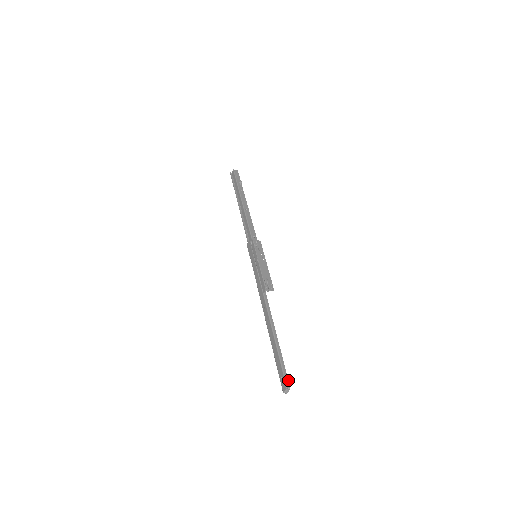
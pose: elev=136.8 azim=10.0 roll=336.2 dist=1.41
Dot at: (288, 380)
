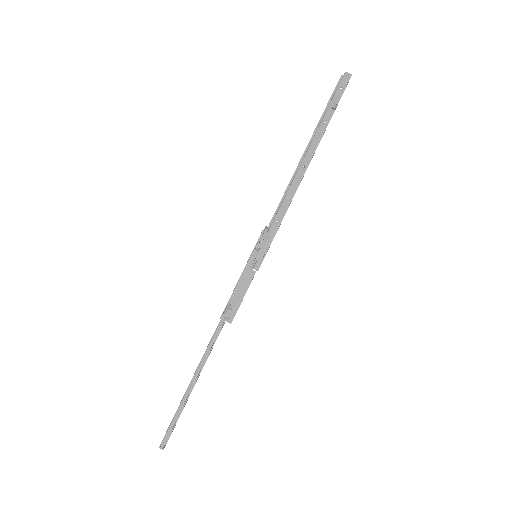
Dot at: (166, 440)
